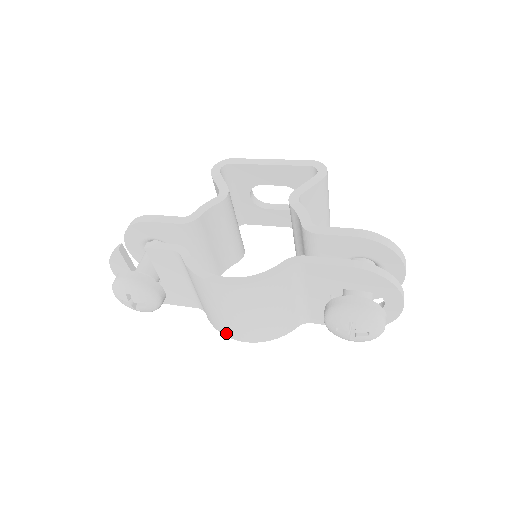
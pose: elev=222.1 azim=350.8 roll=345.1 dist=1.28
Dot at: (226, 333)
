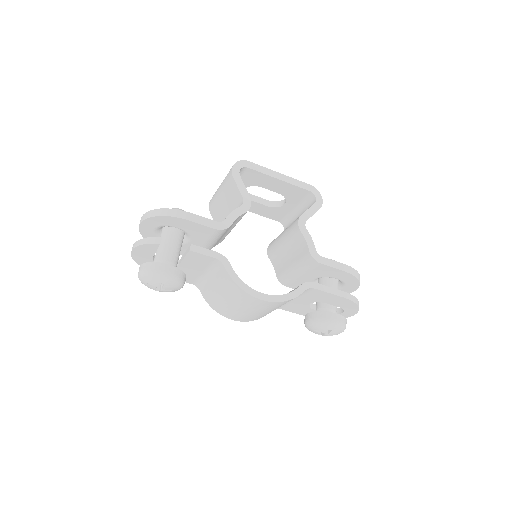
Dot at: (222, 313)
